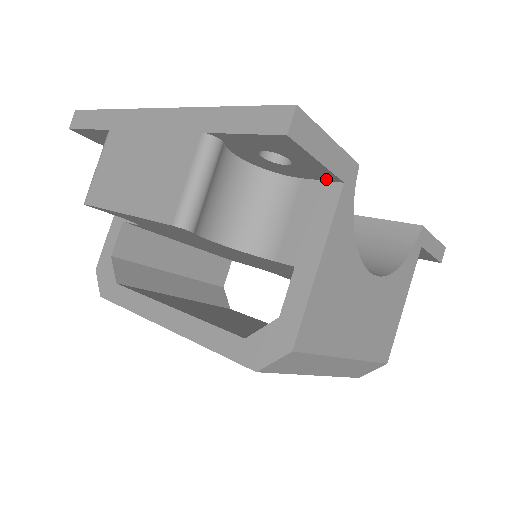
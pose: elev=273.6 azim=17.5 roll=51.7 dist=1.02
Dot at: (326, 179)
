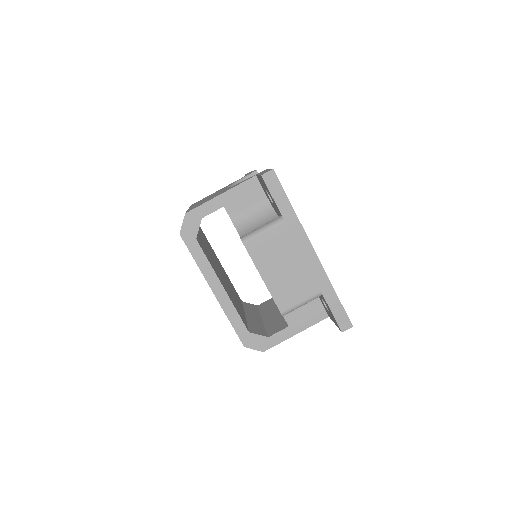
Dot at: (326, 311)
